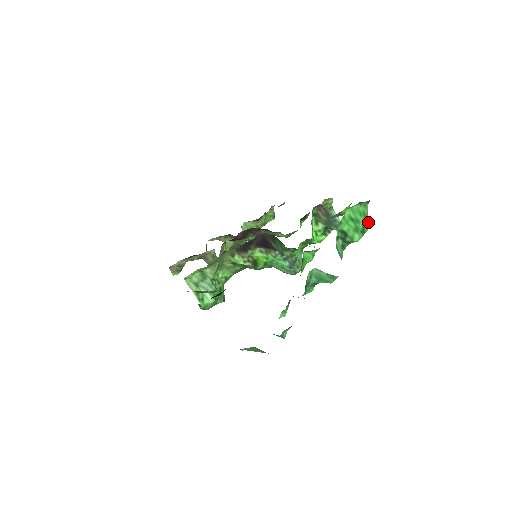
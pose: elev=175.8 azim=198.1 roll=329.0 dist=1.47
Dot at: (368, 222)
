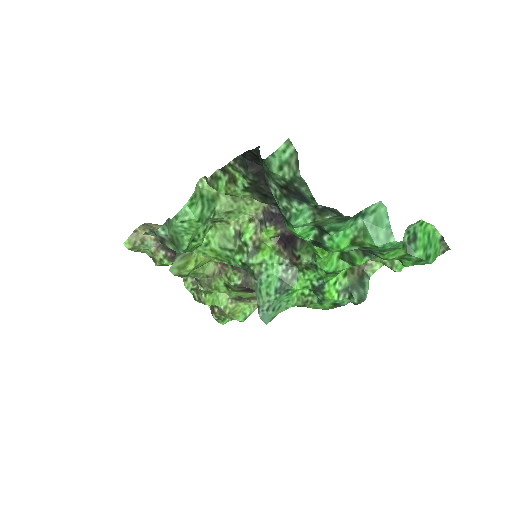
Dot at: occluded
